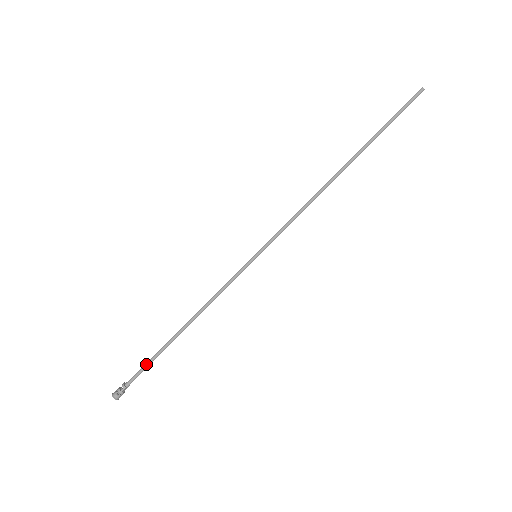
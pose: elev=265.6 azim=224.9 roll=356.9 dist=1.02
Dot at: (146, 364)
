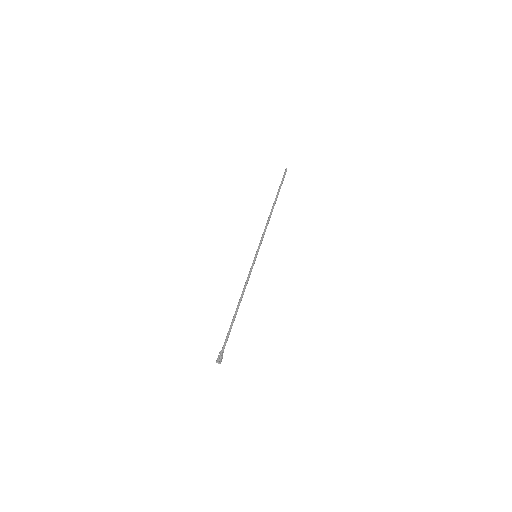
Dot at: (227, 334)
